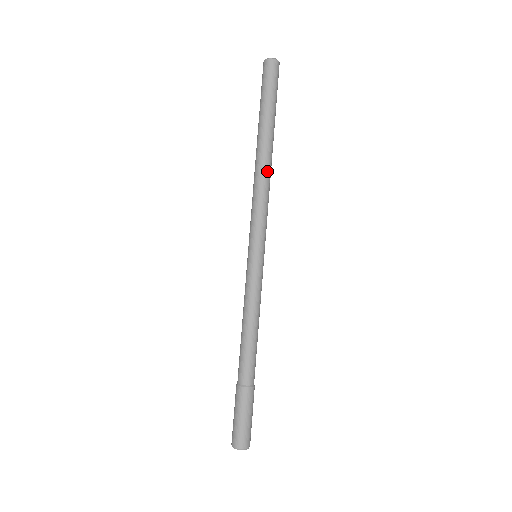
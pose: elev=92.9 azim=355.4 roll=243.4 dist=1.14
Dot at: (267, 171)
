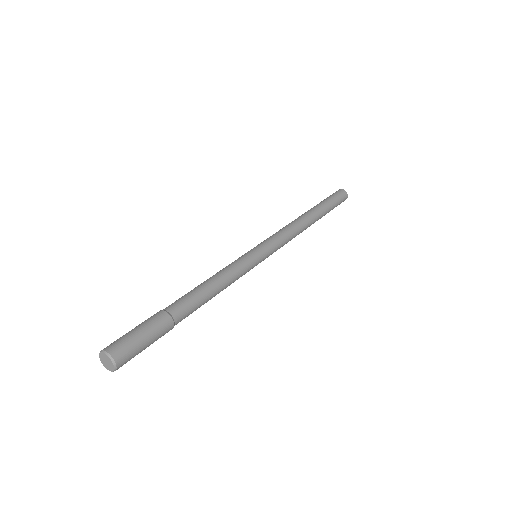
Dot at: (296, 219)
